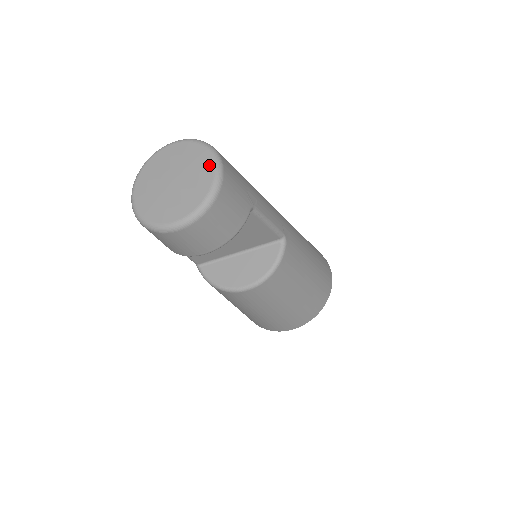
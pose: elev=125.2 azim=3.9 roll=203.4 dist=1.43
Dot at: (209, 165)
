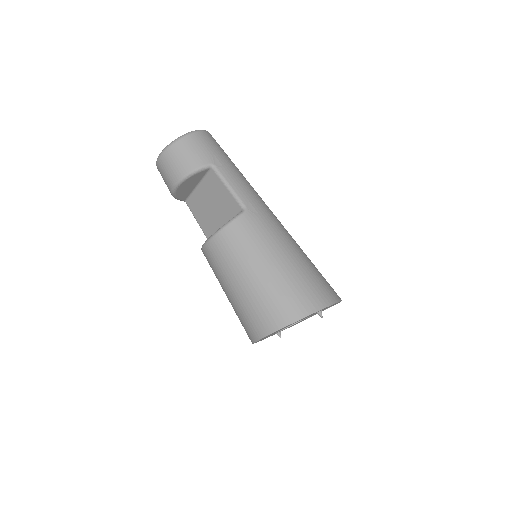
Dot at: occluded
